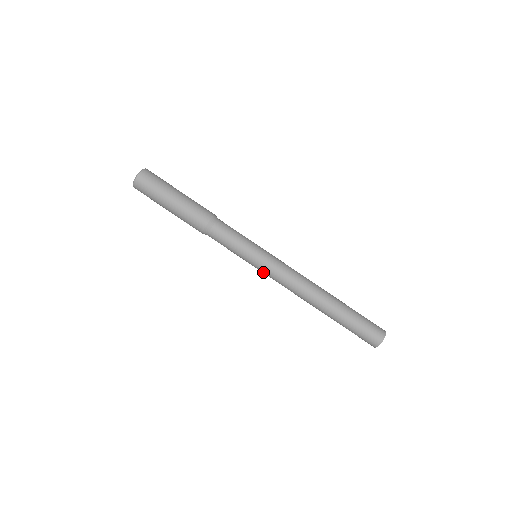
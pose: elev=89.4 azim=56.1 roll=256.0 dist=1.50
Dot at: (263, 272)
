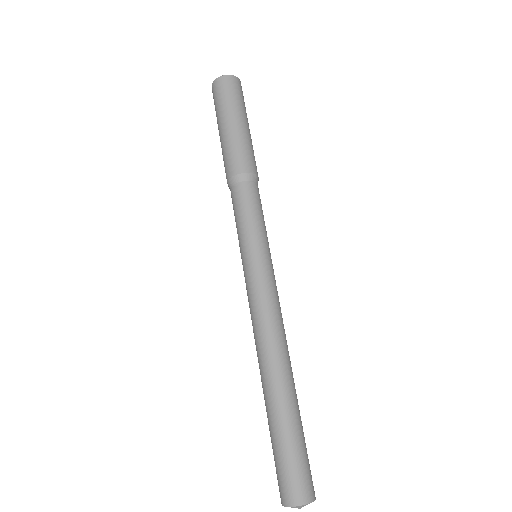
Dot at: occluded
